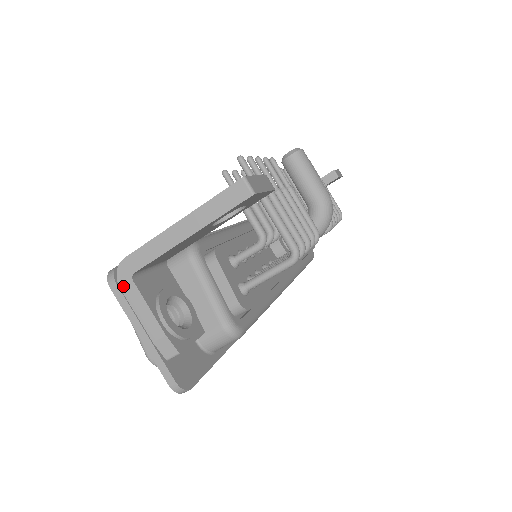
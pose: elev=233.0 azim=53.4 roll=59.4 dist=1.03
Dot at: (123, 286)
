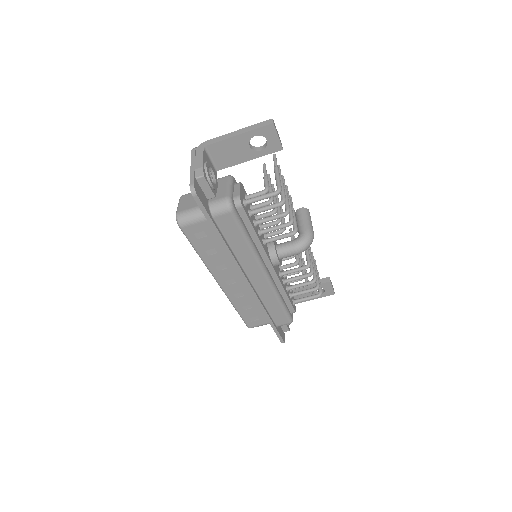
Dot at: (198, 150)
